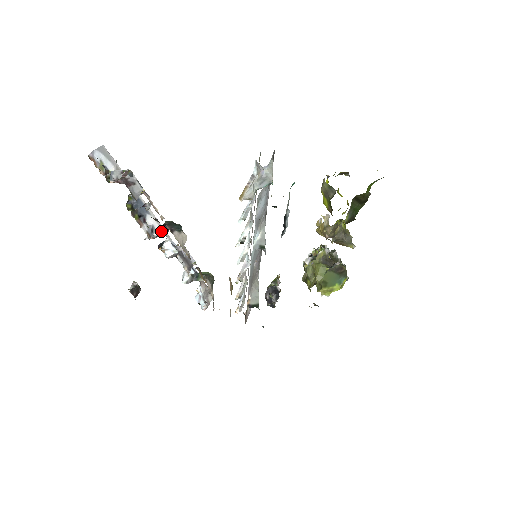
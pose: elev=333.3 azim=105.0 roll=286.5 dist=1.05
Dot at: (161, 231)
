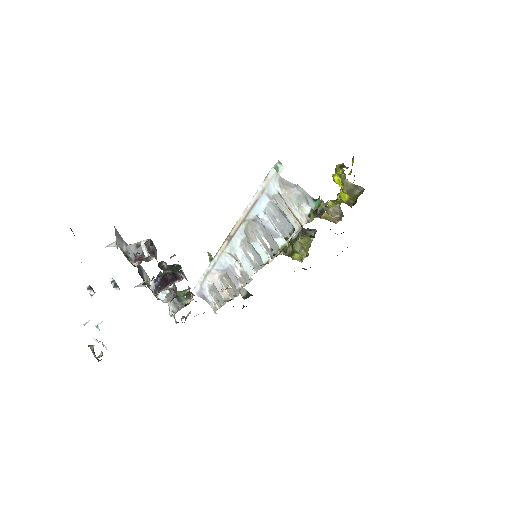
Dot at: (174, 282)
